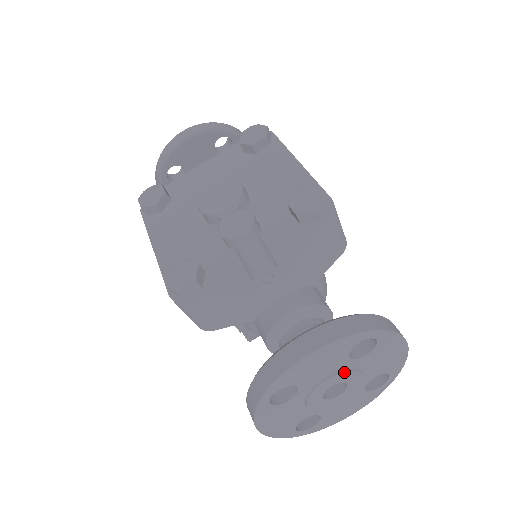
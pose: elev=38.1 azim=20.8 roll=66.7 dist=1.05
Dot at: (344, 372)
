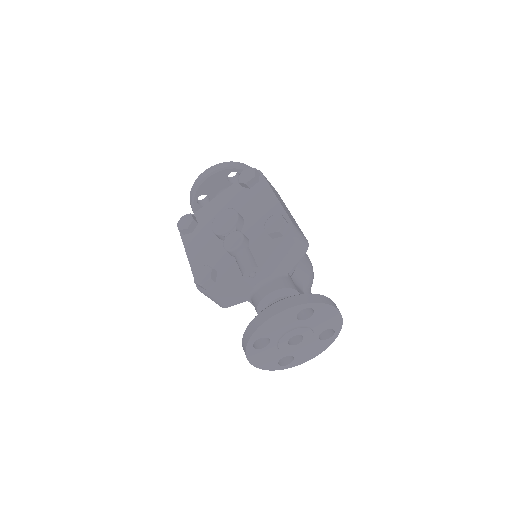
Dot at: (297, 328)
